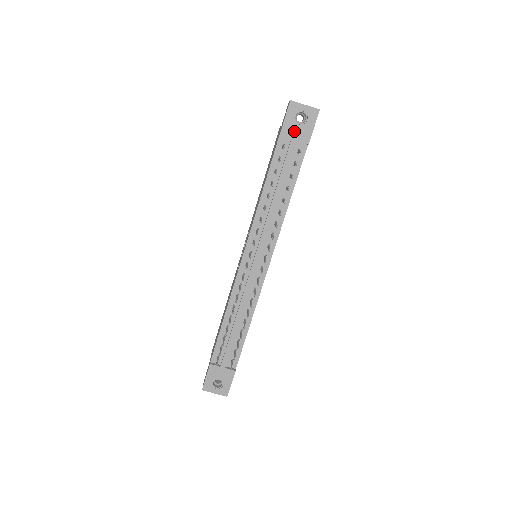
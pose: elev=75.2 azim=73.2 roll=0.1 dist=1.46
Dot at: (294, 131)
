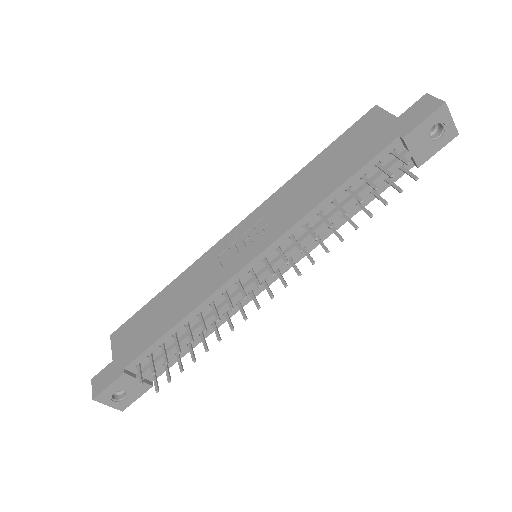
Dot at: (419, 143)
